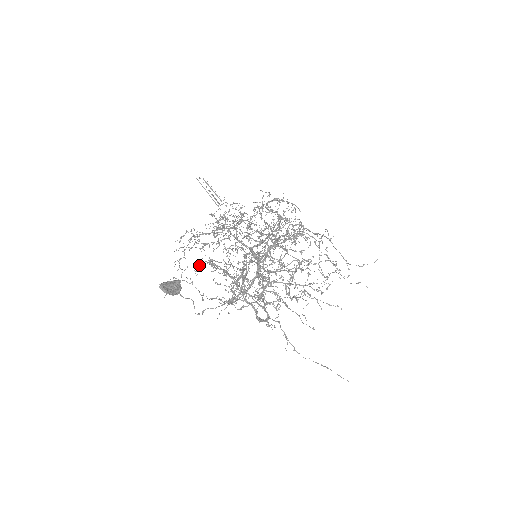
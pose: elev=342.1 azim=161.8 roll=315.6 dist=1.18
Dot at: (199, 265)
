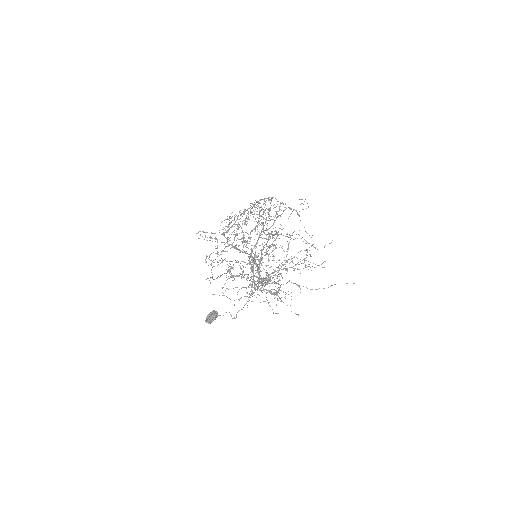
Dot at: occluded
